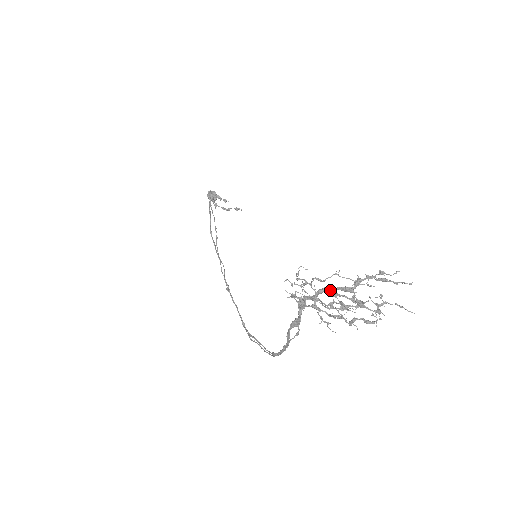
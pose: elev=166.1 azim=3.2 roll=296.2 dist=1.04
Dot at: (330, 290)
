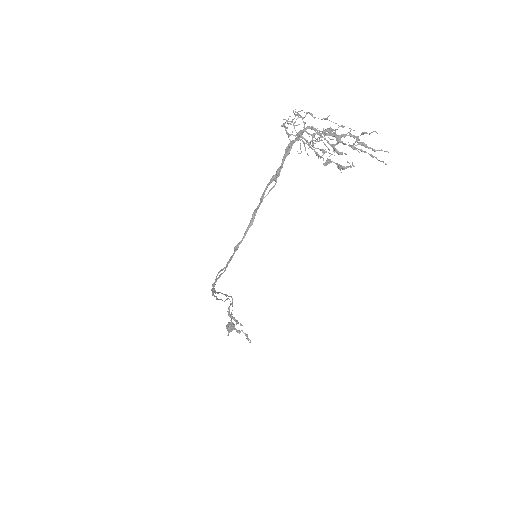
Dot at: (317, 130)
